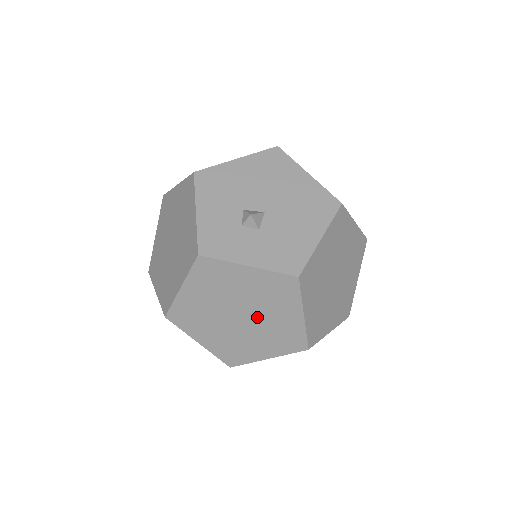
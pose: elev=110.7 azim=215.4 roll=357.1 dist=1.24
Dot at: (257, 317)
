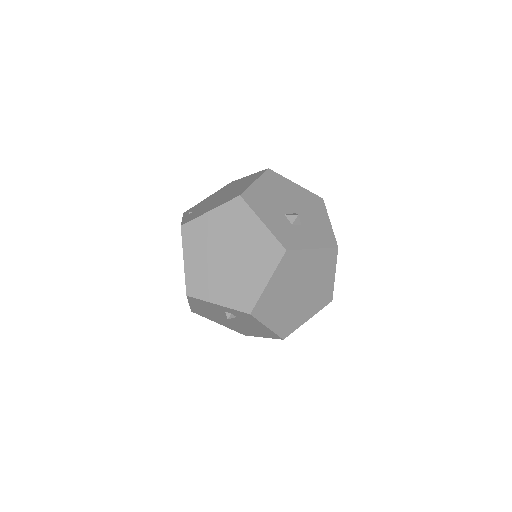
Dot at: (310, 288)
